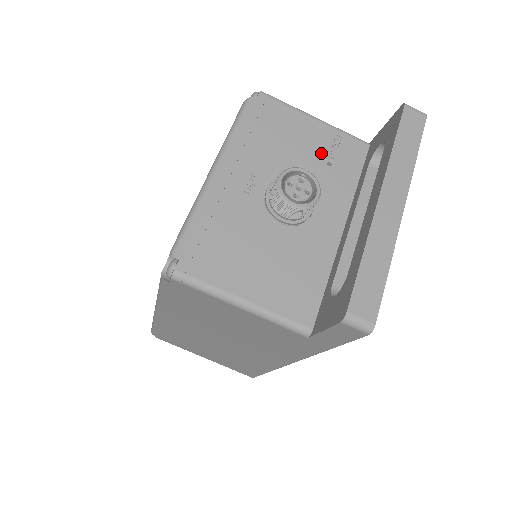
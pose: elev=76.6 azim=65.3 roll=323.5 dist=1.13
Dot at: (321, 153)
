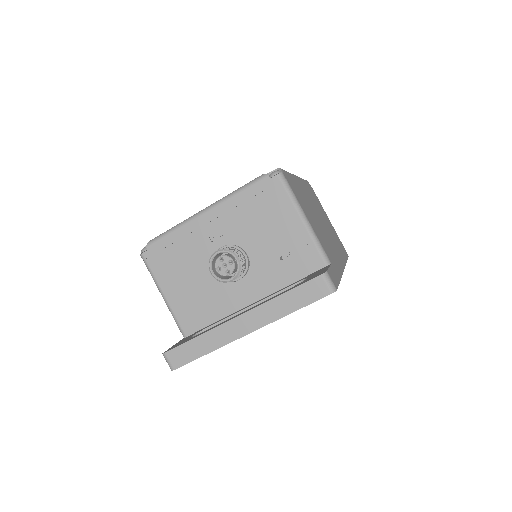
Dot at: (283, 247)
